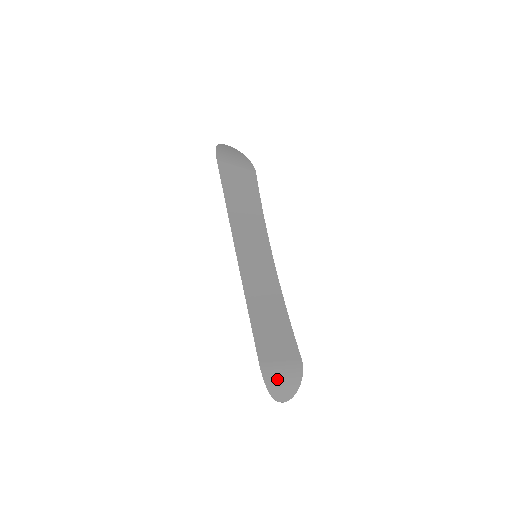
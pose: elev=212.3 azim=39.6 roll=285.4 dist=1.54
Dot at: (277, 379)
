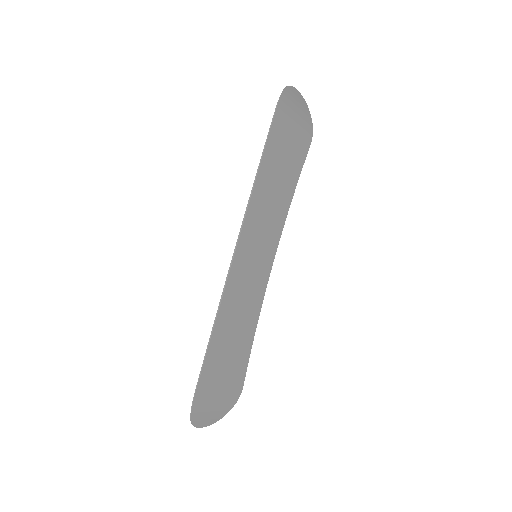
Dot at: (206, 407)
